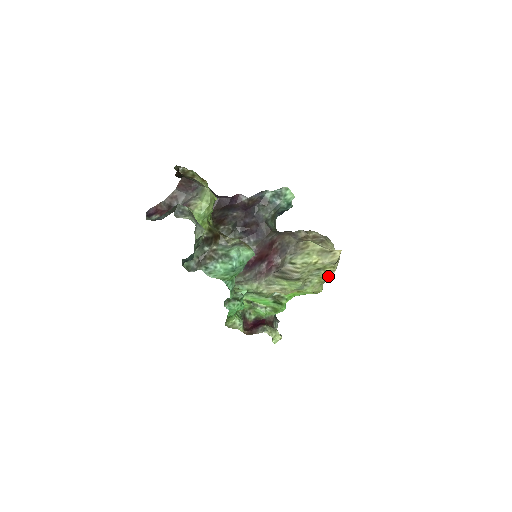
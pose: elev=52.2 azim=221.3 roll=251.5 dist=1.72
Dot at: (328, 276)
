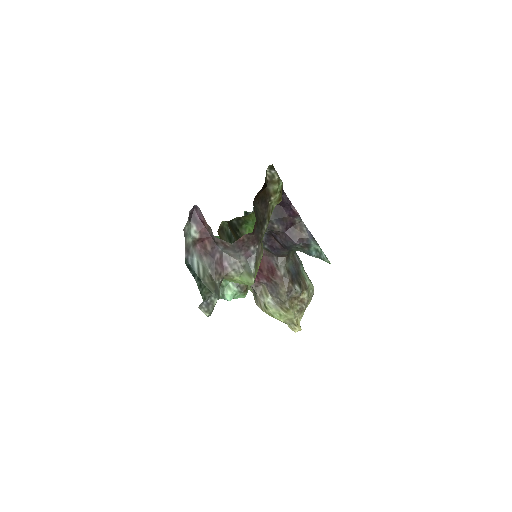
Dot at: occluded
